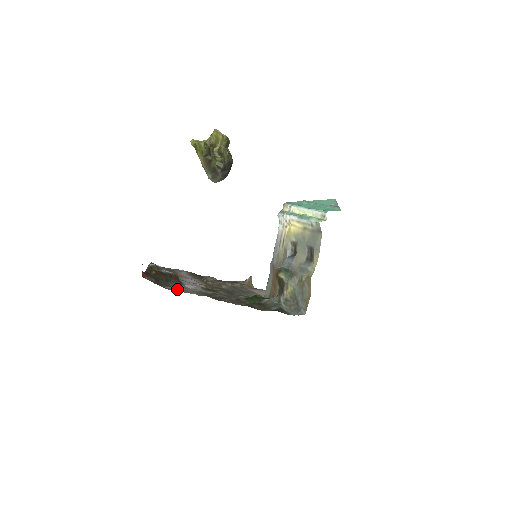
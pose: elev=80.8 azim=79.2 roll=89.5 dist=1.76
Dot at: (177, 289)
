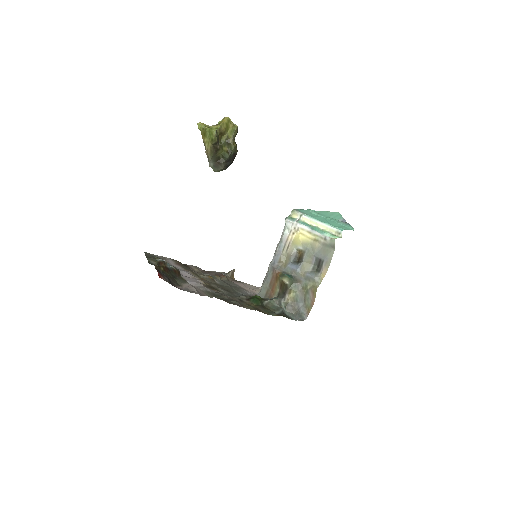
Dot at: (189, 290)
